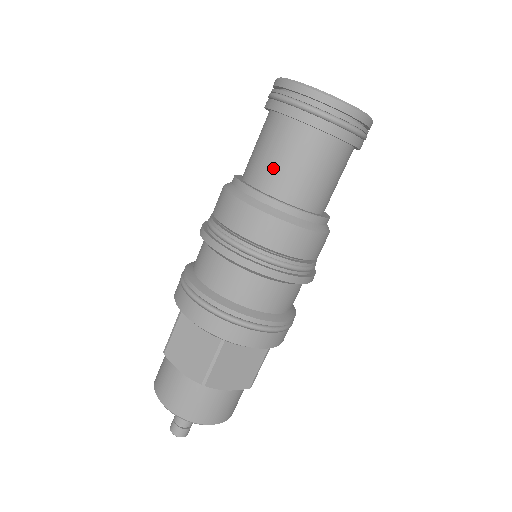
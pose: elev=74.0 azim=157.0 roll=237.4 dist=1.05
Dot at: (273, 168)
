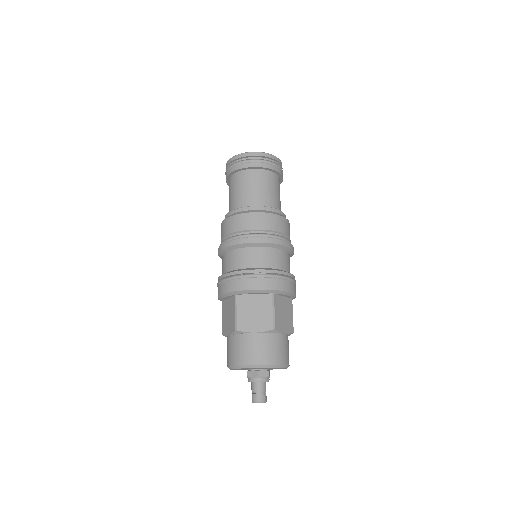
Dot at: (231, 200)
